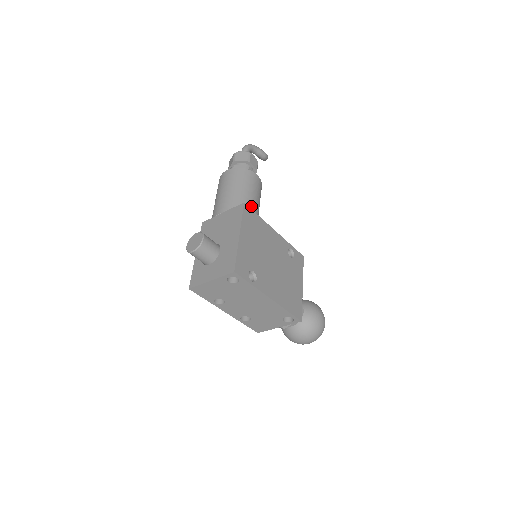
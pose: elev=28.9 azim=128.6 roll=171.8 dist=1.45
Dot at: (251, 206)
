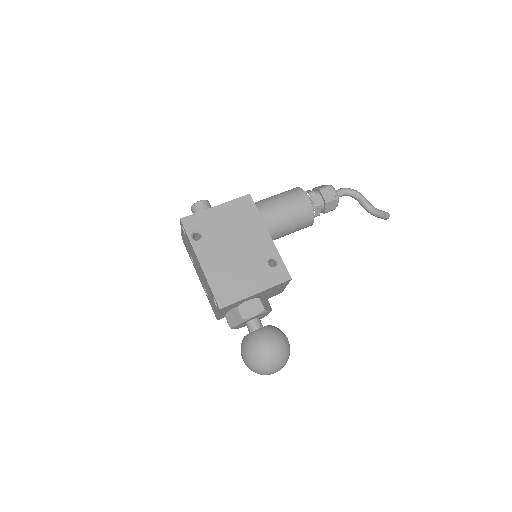
Dot at: (270, 209)
